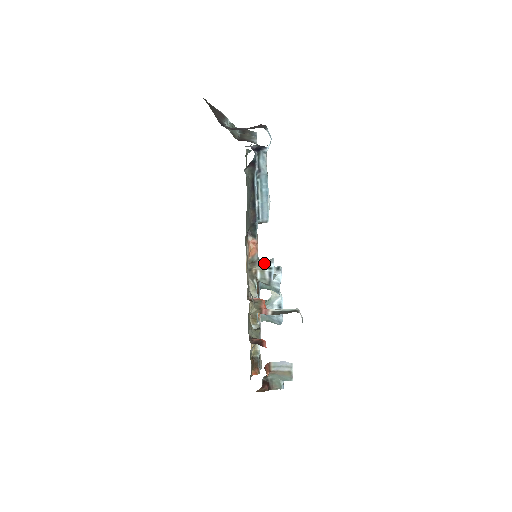
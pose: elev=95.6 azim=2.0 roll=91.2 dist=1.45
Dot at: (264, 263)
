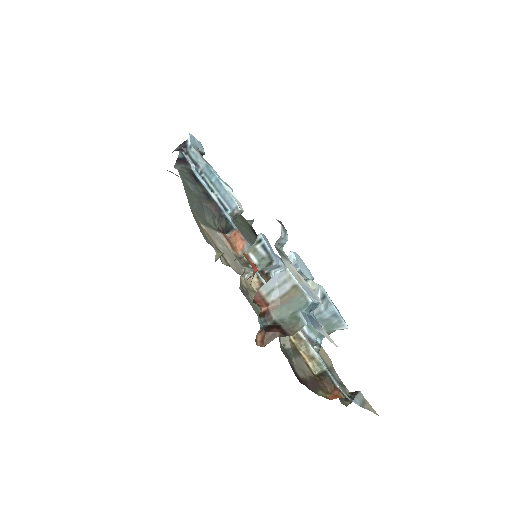
Dot at: (254, 244)
